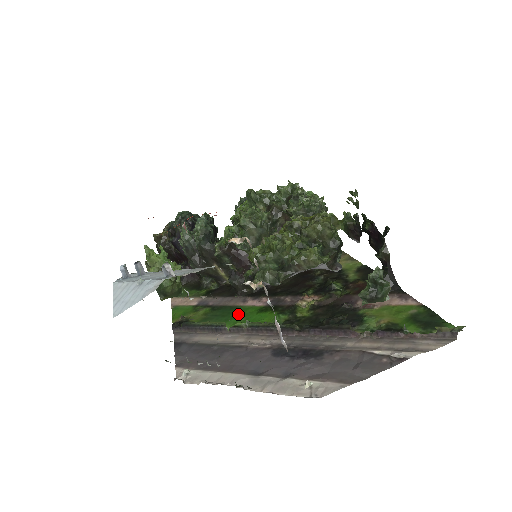
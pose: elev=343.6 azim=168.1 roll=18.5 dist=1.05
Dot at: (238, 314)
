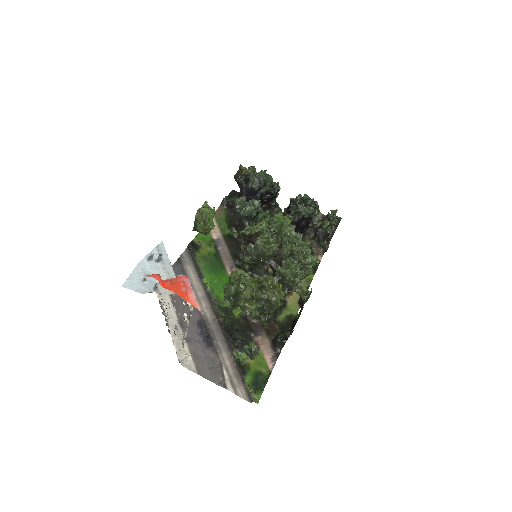
Dot at: (218, 275)
